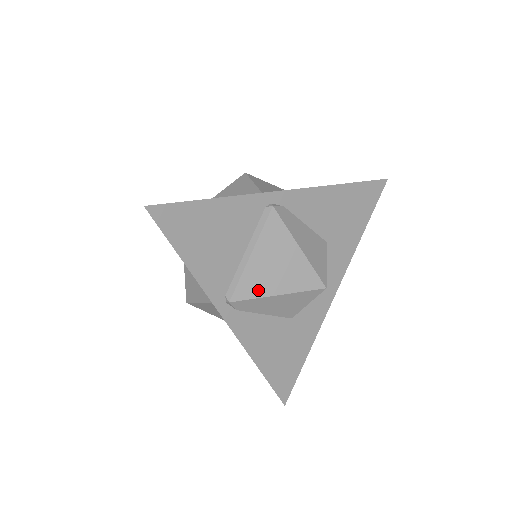
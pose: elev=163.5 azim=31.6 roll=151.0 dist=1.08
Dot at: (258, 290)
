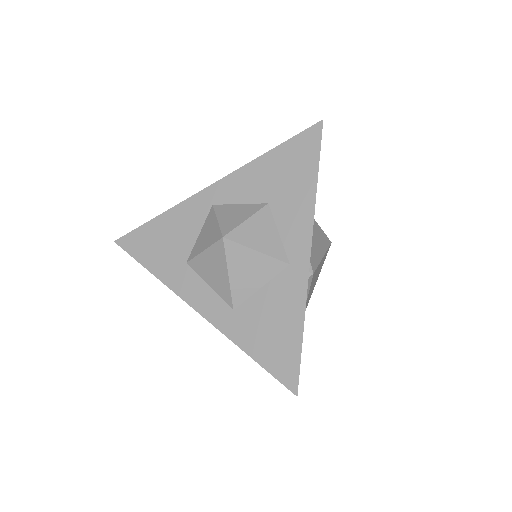
Dot at: (310, 296)
